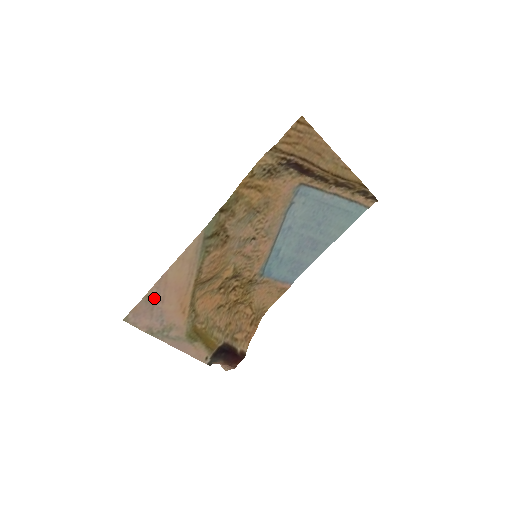
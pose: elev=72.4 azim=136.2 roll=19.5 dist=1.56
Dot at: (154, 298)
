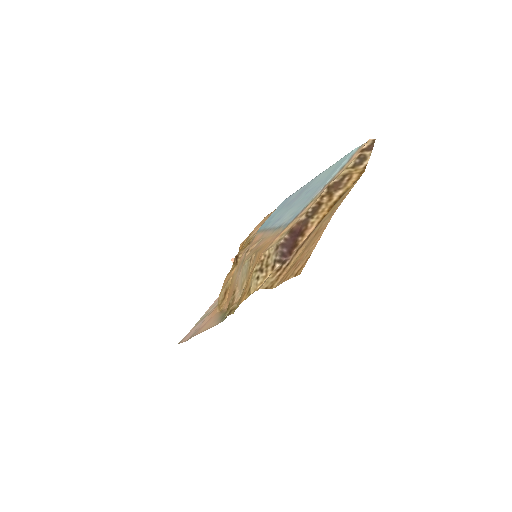
Dot at: occluded
